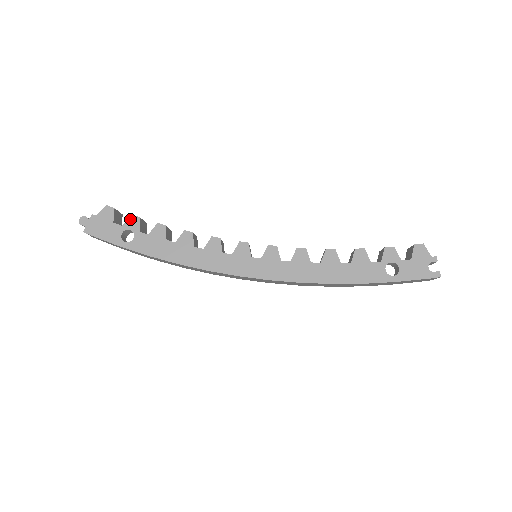
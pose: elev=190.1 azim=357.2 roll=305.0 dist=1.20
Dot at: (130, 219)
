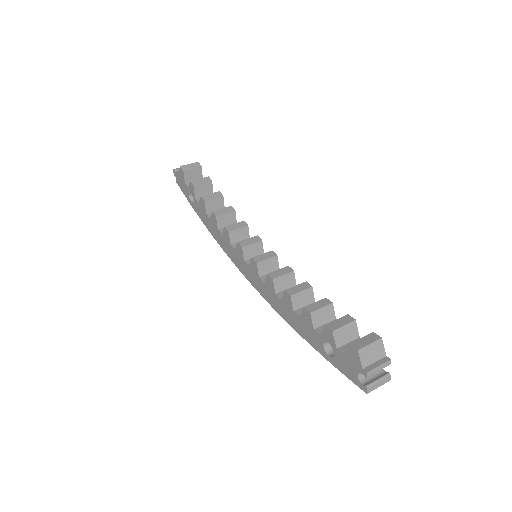
Dot at: (190, 185)
